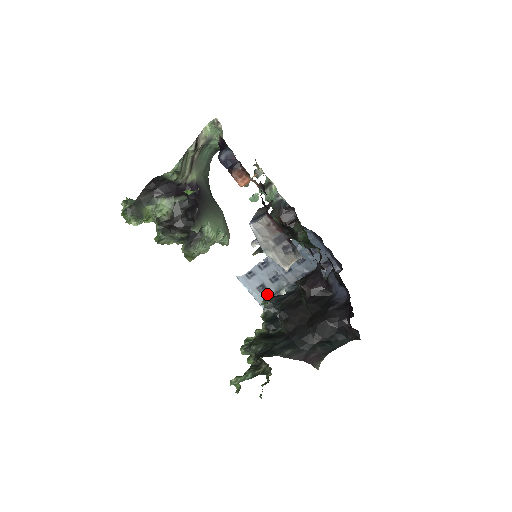
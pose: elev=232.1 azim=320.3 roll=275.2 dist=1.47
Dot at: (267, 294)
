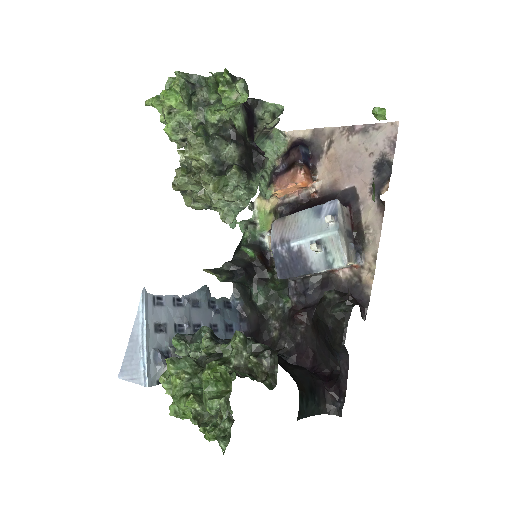
Dot at: (161, 341)
